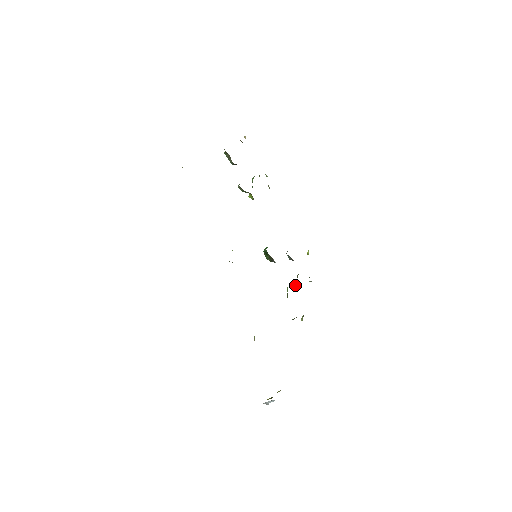
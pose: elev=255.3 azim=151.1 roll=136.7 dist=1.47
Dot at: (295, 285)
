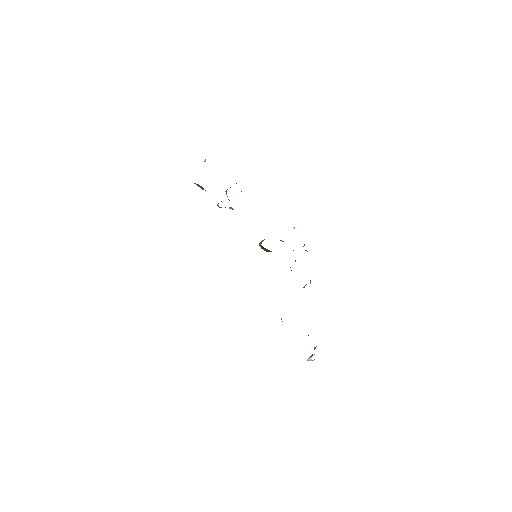
Dot at: (295, 260)
